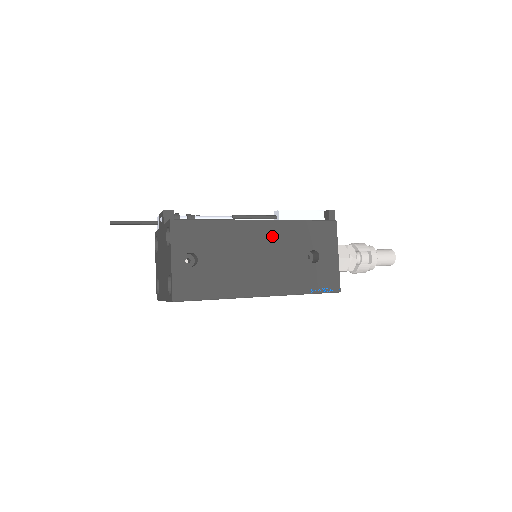
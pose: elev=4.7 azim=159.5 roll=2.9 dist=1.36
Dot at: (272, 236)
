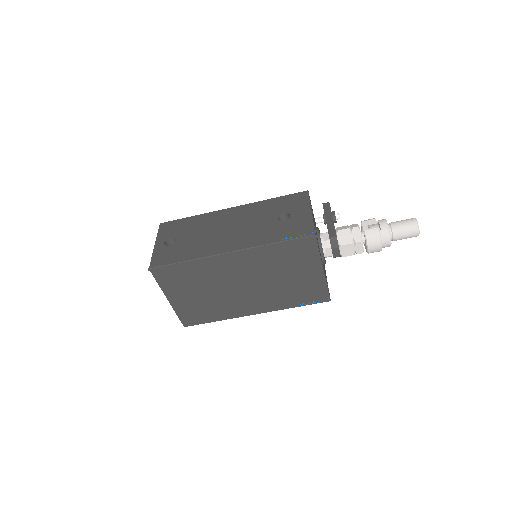
Dot at: (243, 214)
